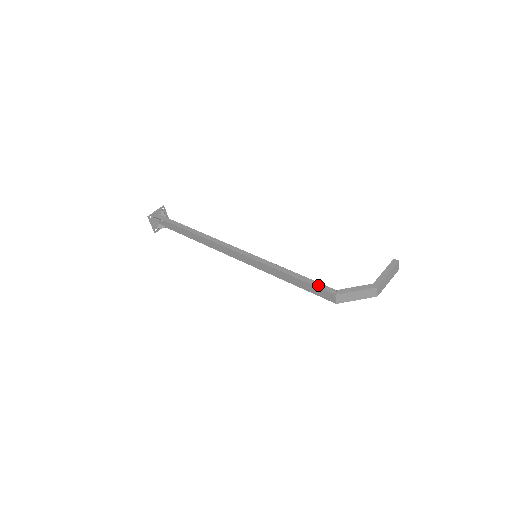
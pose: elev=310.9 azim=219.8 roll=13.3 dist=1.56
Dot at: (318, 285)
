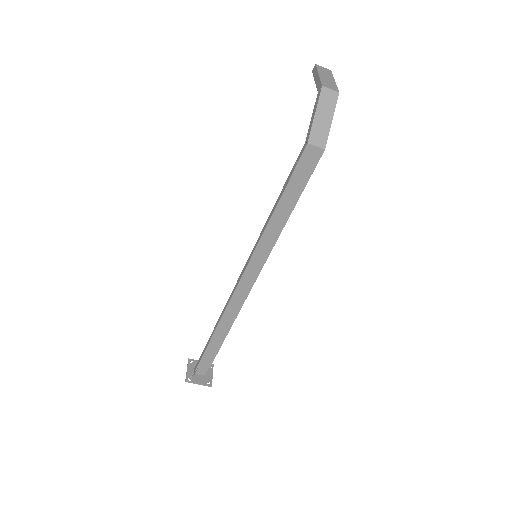
Dot at: (293, 168)
